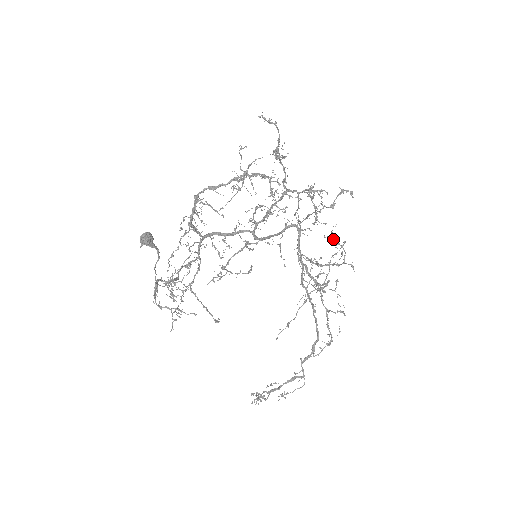
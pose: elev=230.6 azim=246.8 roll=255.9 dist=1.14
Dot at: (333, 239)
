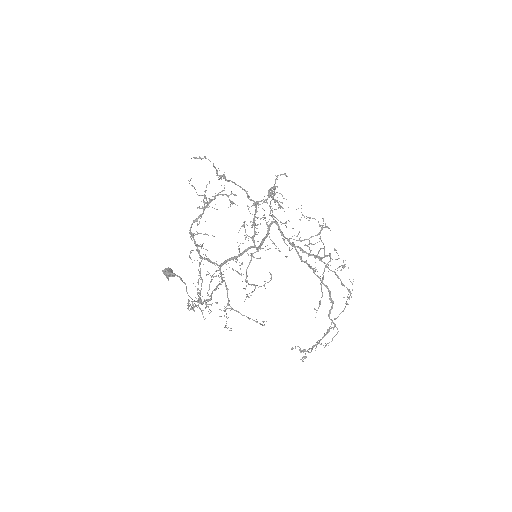
Dot at: occluded
